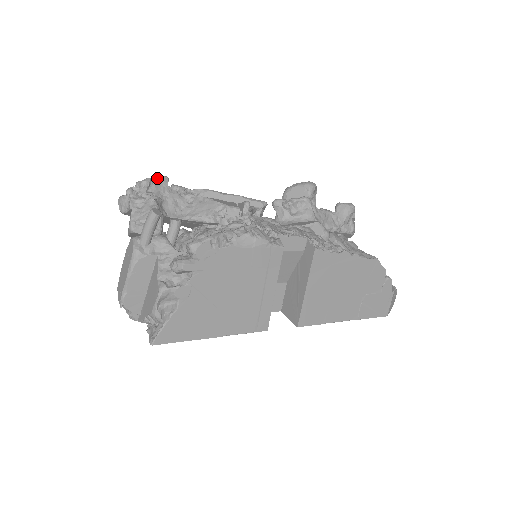
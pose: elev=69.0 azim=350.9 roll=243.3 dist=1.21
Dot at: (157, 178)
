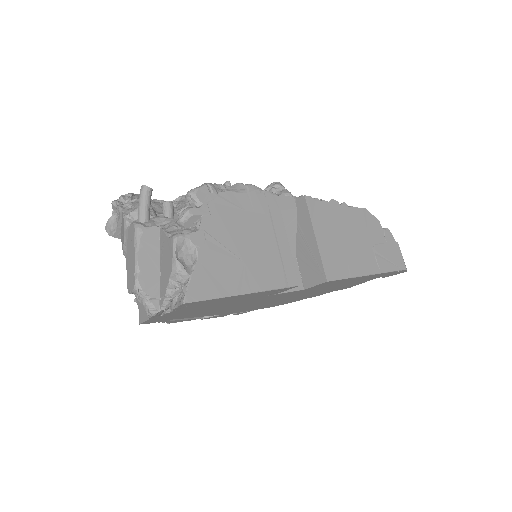
Dot at: (138, 194)
